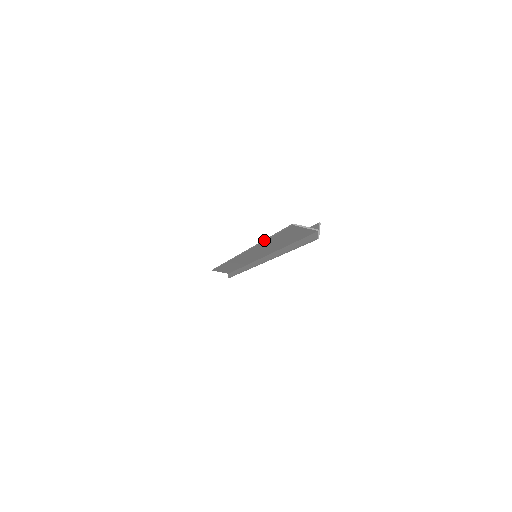
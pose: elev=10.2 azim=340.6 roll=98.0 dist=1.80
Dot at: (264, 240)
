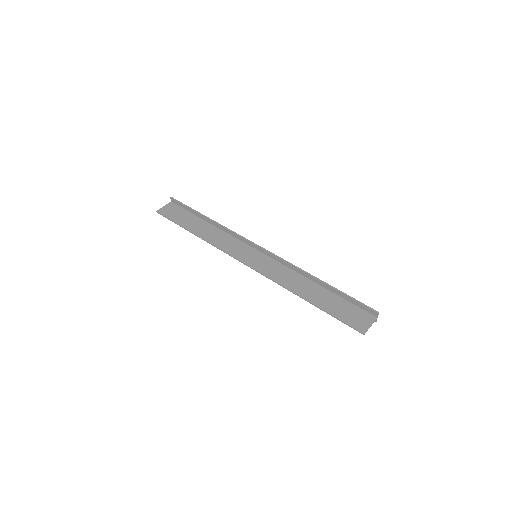
Dot at: (302, 298)
